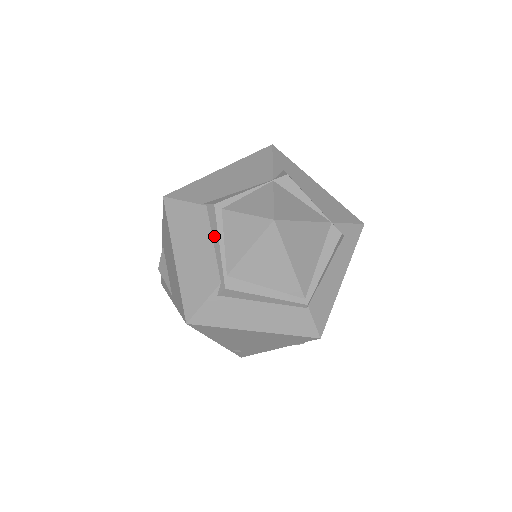
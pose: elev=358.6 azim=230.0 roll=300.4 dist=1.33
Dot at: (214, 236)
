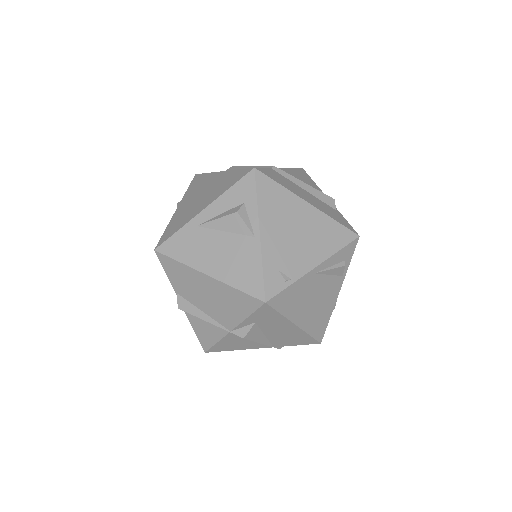
Dot at: occluded
